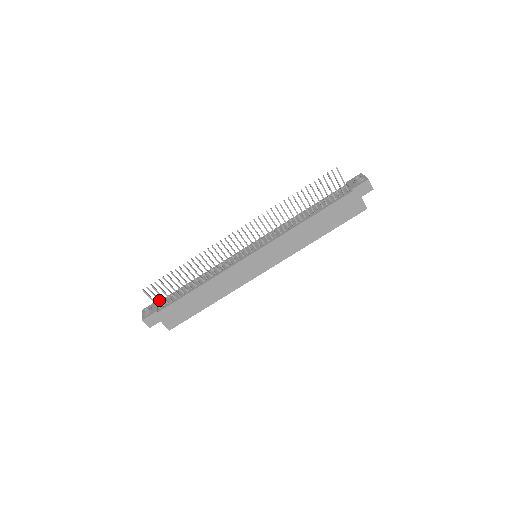
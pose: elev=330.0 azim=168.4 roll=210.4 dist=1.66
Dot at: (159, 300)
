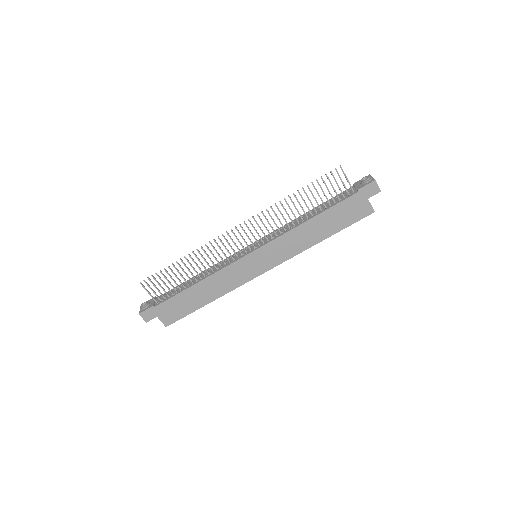
Dot at: (156, 294)
